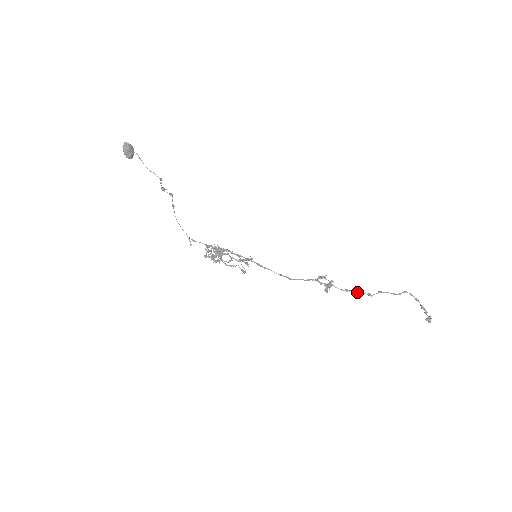
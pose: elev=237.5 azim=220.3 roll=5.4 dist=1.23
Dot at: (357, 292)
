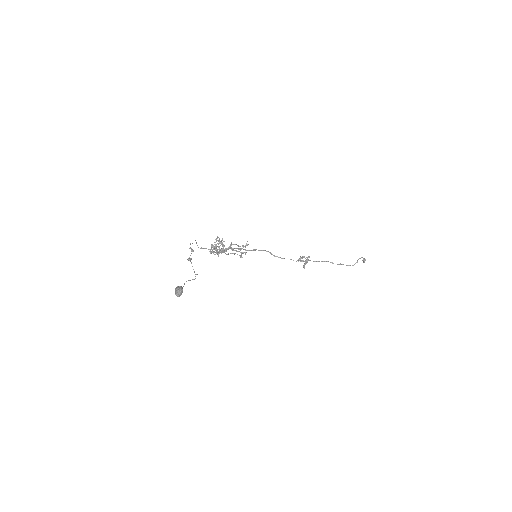
Dot at: occluded
